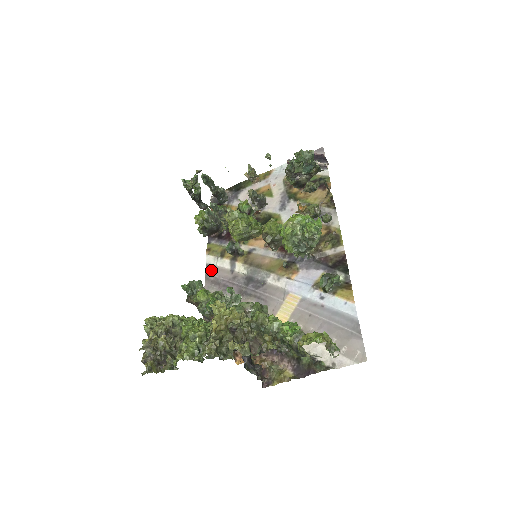
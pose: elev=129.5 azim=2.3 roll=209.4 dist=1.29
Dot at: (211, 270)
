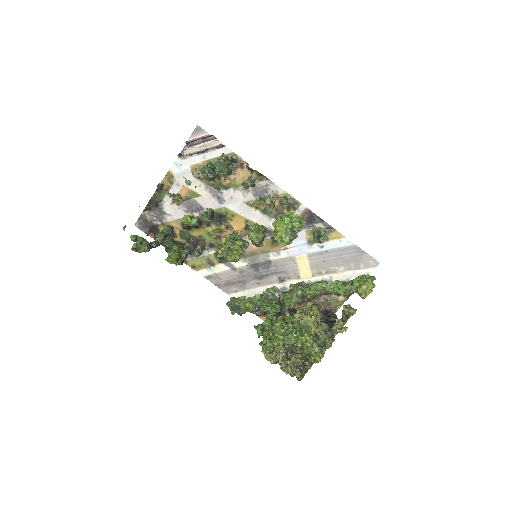
Dot at: (215, 279)
